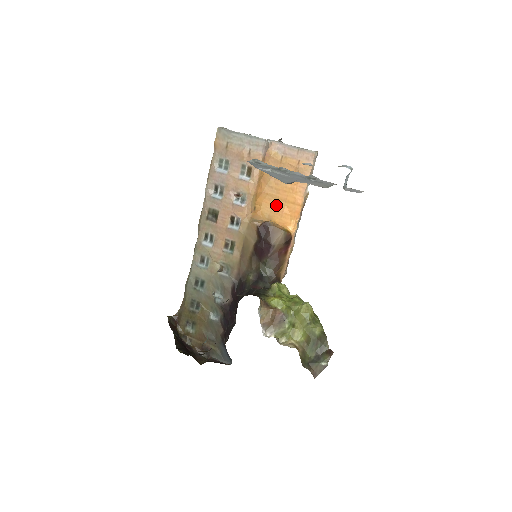
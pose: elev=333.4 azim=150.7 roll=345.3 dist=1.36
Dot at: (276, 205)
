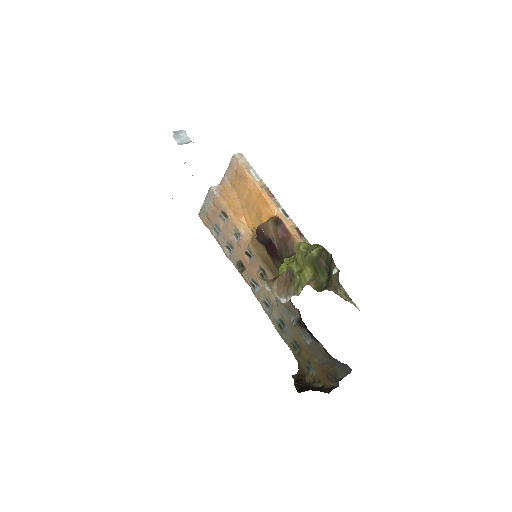
Dot at: (256, 212)
